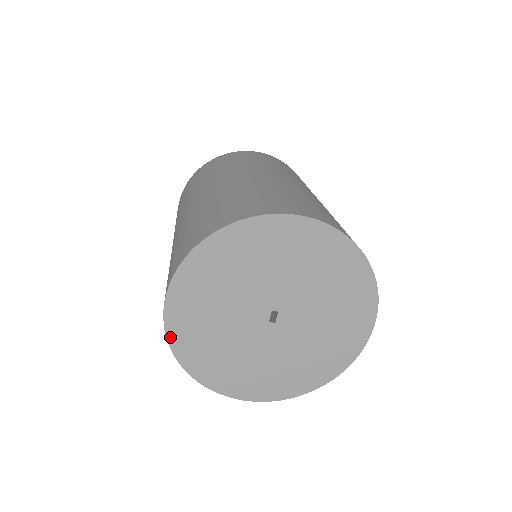
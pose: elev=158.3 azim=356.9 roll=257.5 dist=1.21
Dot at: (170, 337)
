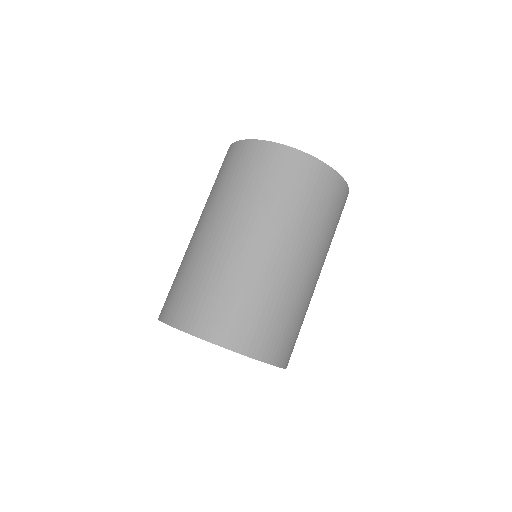
Dot at: occluded
